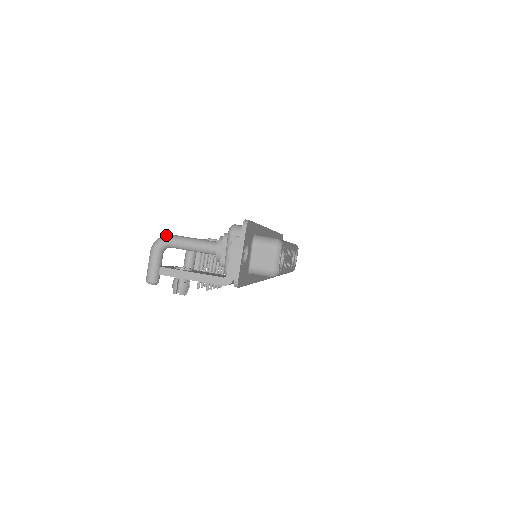
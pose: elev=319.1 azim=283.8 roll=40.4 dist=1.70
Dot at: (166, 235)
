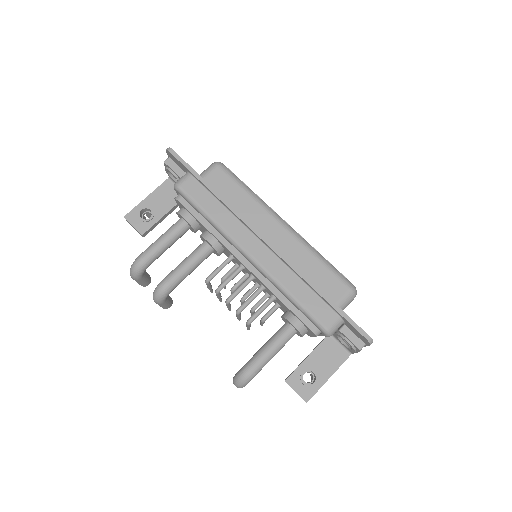
Dot at: (250, 377)
